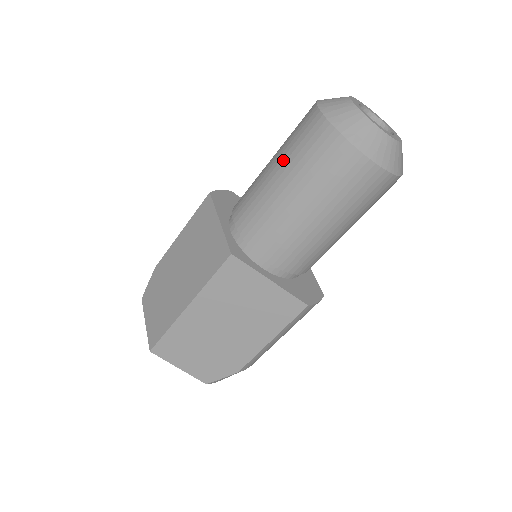
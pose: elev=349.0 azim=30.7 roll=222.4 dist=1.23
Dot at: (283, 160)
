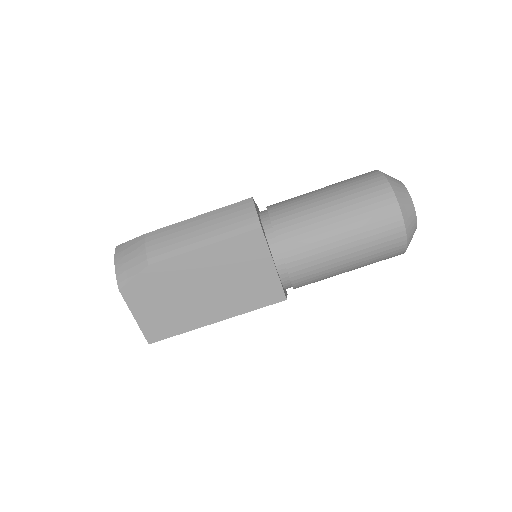
Dot at: (357, 243)
